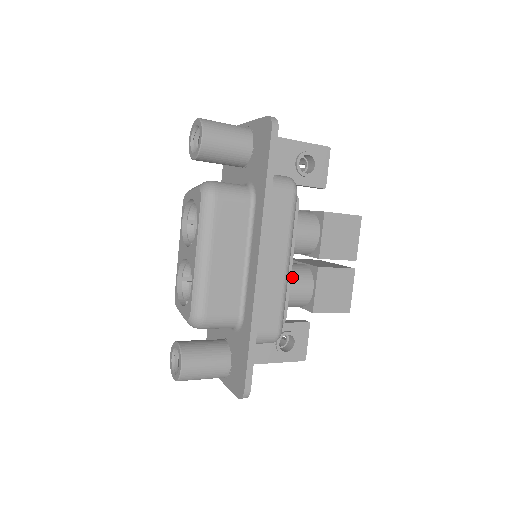
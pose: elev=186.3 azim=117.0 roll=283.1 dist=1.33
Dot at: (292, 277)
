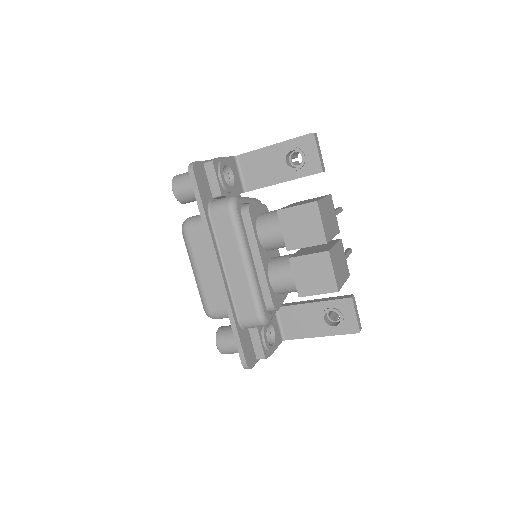
Dot at: (273, 270)
